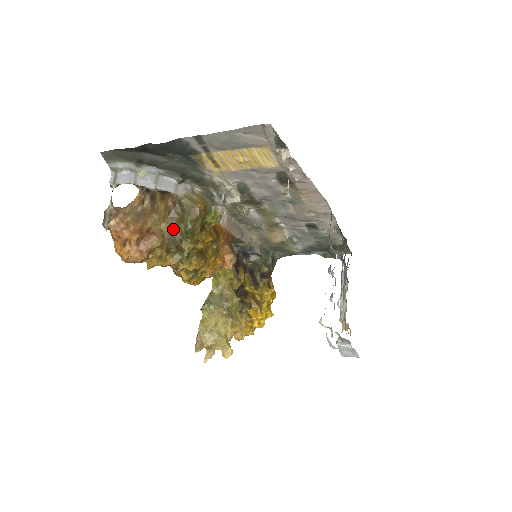
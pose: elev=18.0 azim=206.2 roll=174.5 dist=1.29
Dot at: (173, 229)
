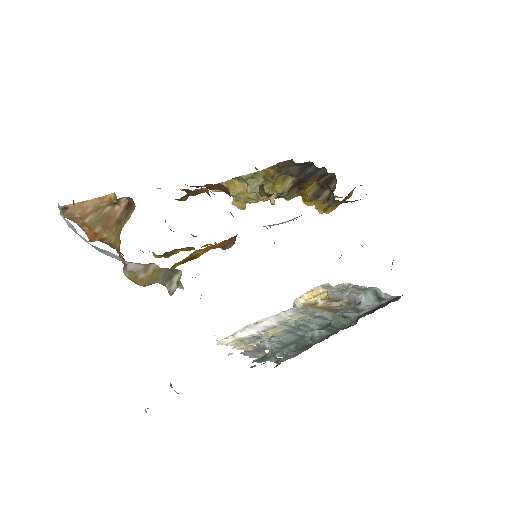
Dot at: occluded
